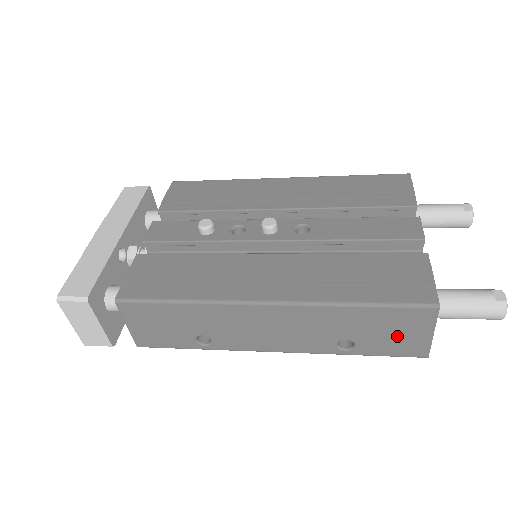
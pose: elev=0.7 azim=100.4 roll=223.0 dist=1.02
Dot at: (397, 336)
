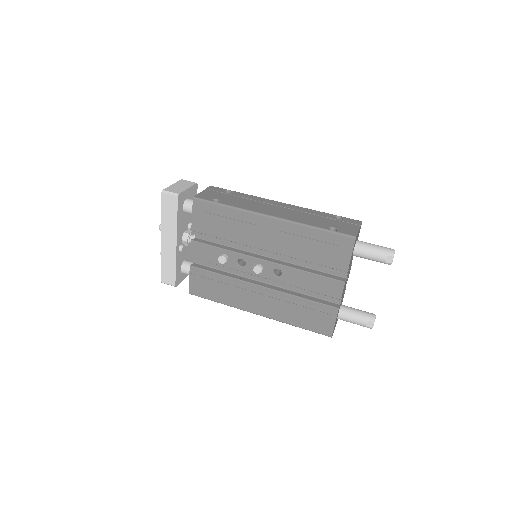
Dot at: occluded
